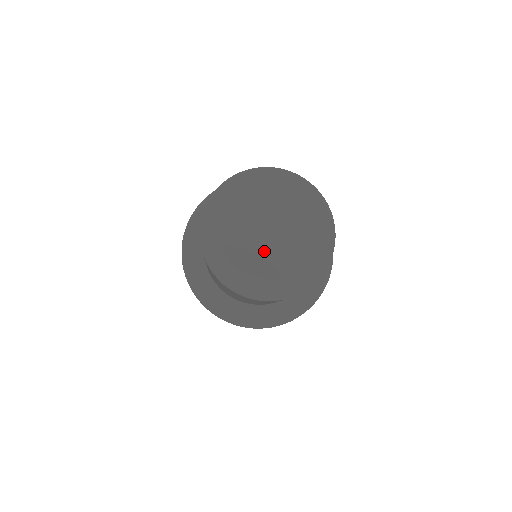
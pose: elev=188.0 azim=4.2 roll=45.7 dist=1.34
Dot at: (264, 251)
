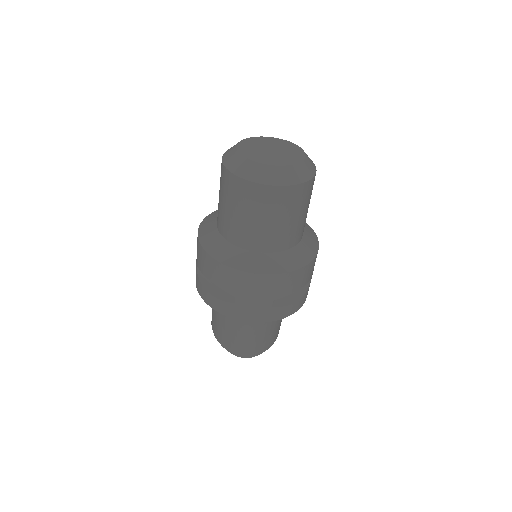
Dot at: (257, 152)
